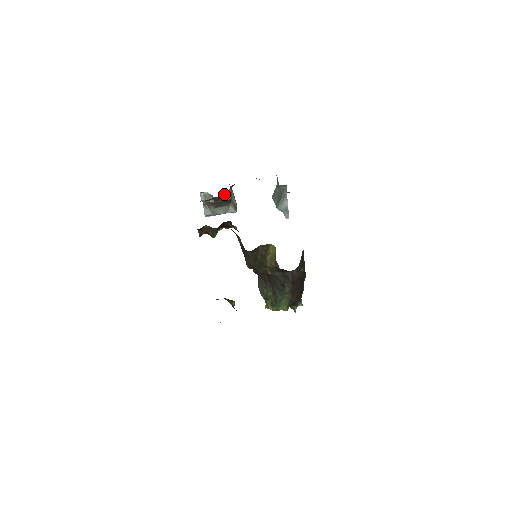
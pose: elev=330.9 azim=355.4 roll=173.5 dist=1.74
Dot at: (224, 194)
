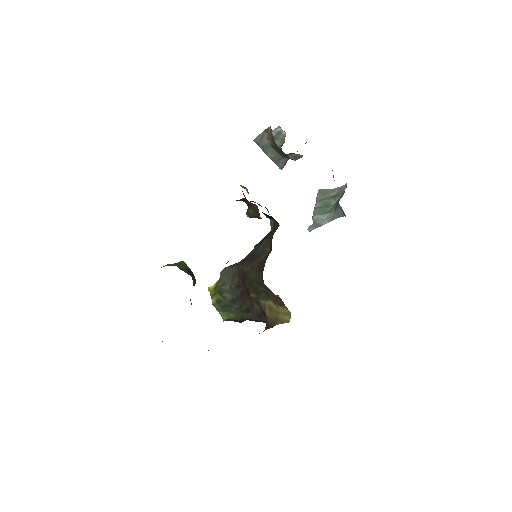
Dot at: occluded
